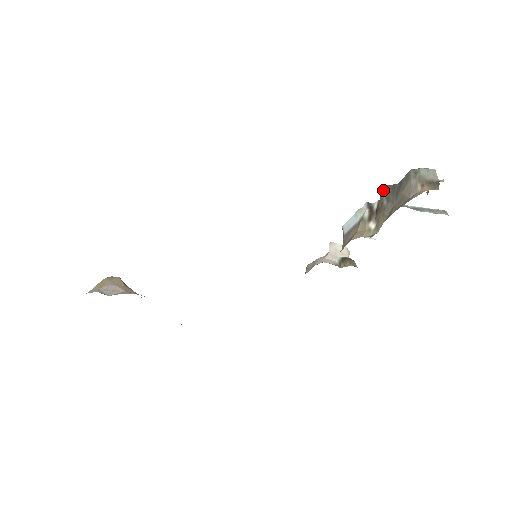
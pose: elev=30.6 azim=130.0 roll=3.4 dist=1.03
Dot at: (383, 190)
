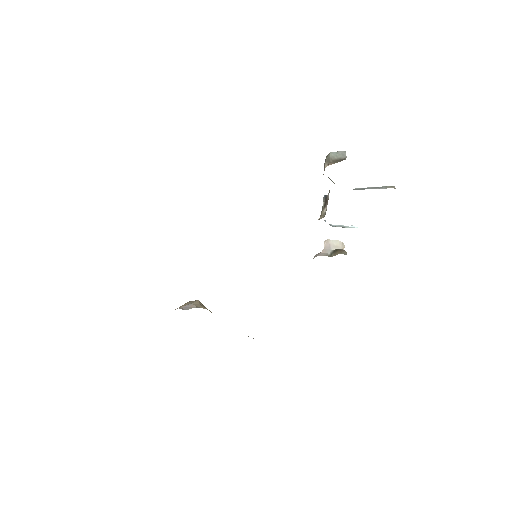
Dot at: occluded
